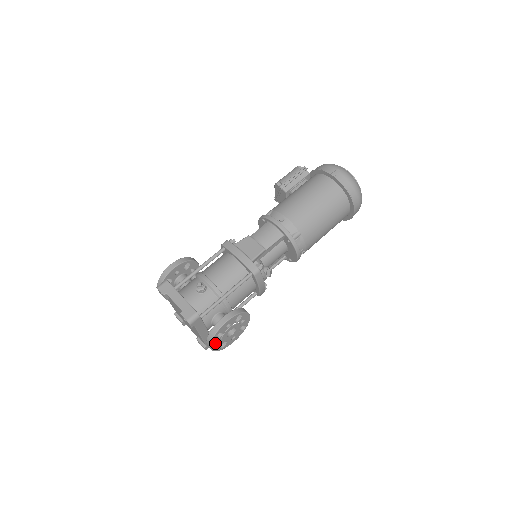
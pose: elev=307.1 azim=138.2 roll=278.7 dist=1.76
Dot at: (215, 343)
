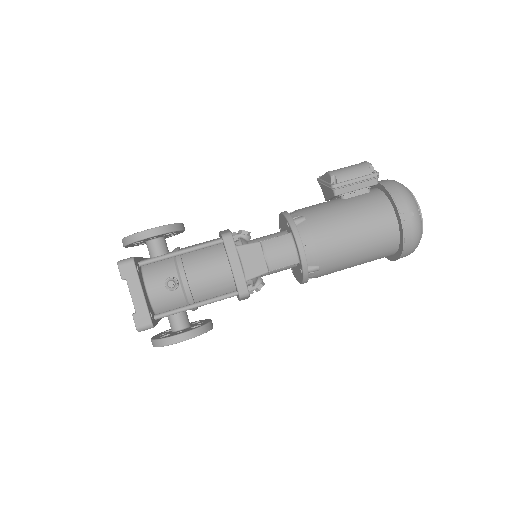
Dot at: occluded
